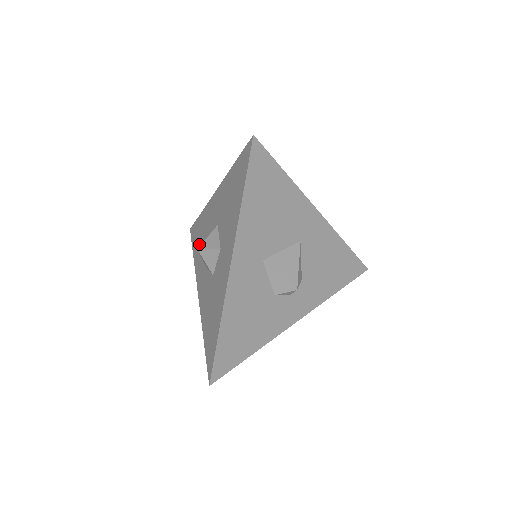
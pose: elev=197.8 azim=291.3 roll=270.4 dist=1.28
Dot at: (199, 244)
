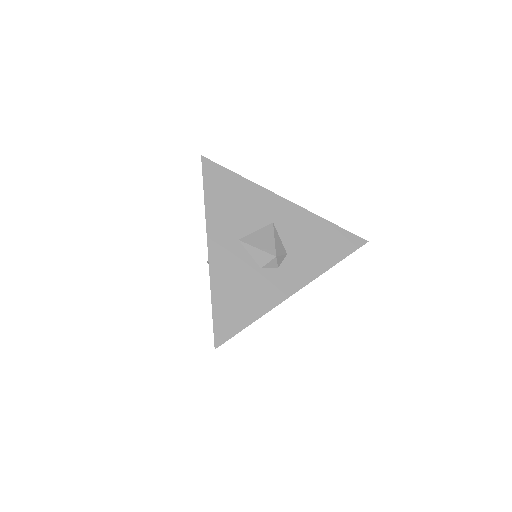
Dot at: occluded
